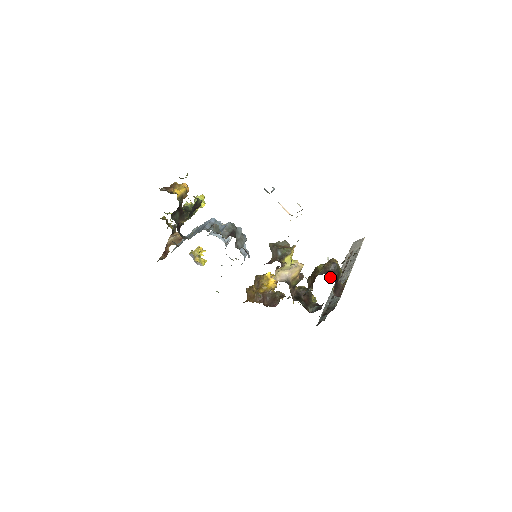
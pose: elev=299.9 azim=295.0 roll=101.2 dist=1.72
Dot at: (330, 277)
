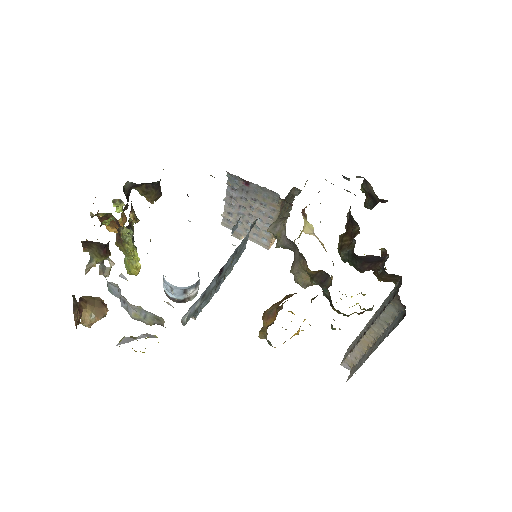
Dot at: occluded
